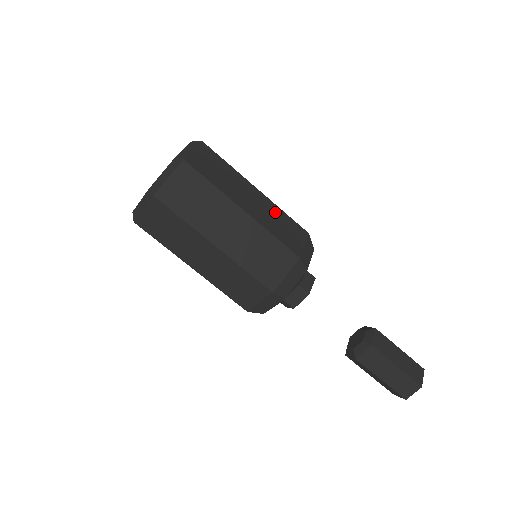
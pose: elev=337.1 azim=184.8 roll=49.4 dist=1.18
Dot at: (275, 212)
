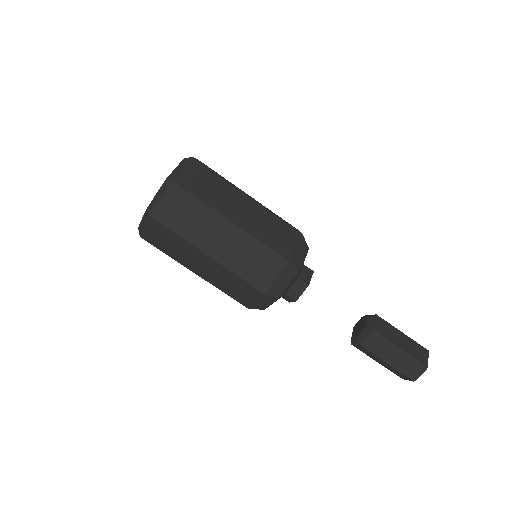
Dot at: (248, 246)
